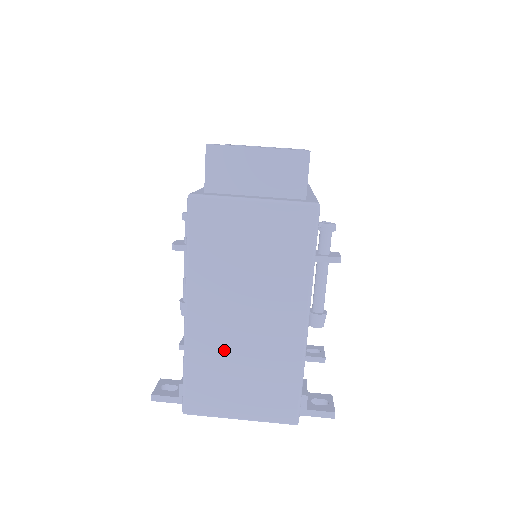
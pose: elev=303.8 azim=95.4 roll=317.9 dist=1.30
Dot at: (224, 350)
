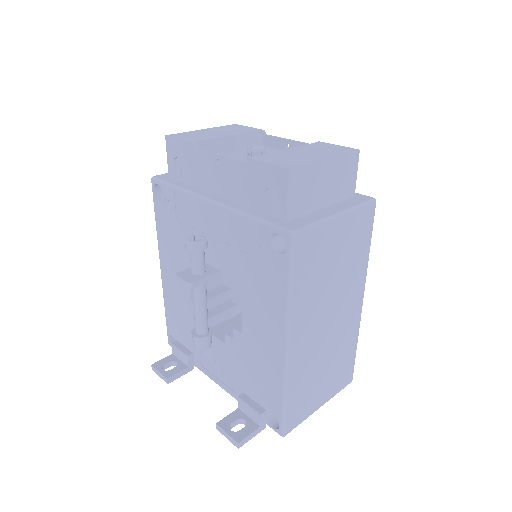
Dot at: (314, 361)
